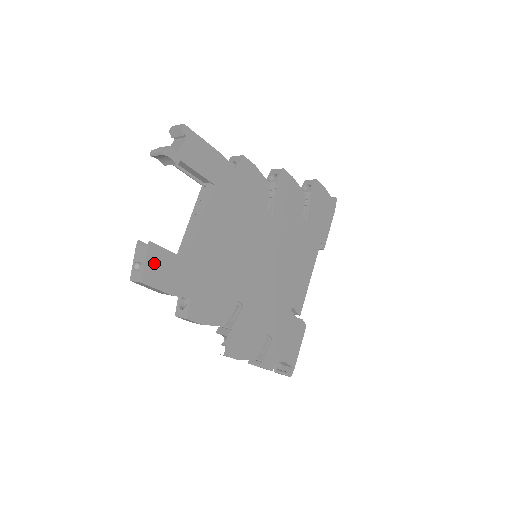
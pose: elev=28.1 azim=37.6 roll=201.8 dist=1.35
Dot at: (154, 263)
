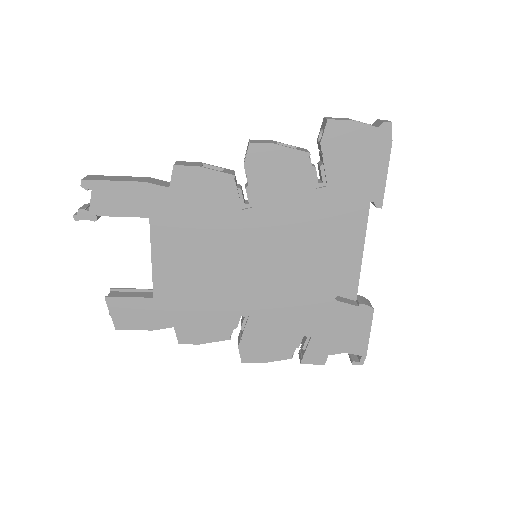
Dot at: (119, 312)
